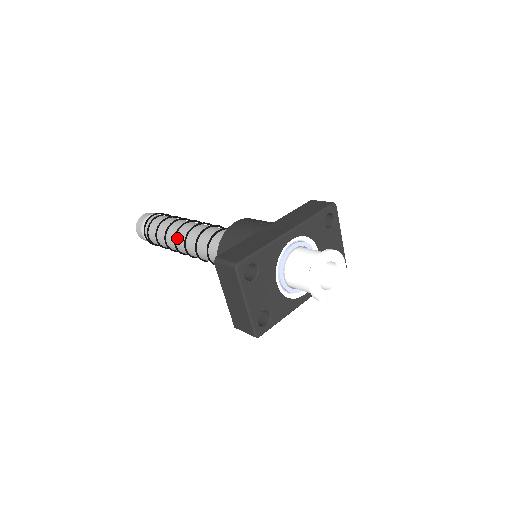
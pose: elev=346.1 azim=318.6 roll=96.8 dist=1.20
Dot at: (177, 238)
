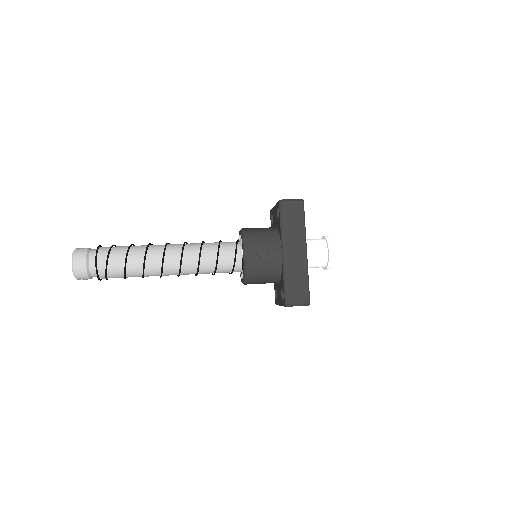
Dot at: (164, 274)
